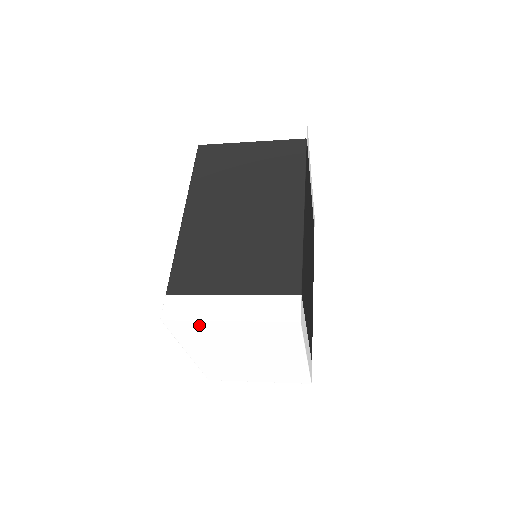
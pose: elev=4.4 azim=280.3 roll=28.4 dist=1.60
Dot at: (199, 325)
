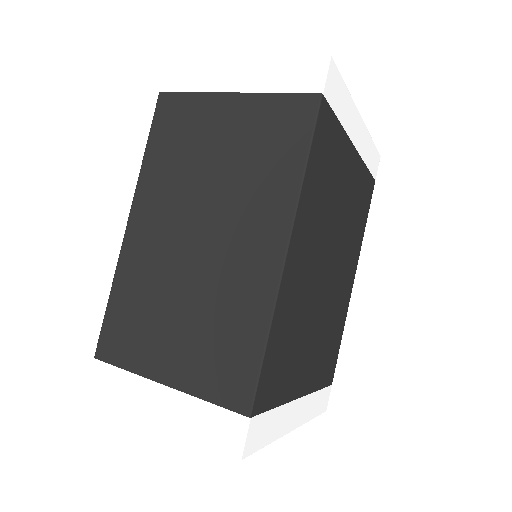
Dot at: occluded
